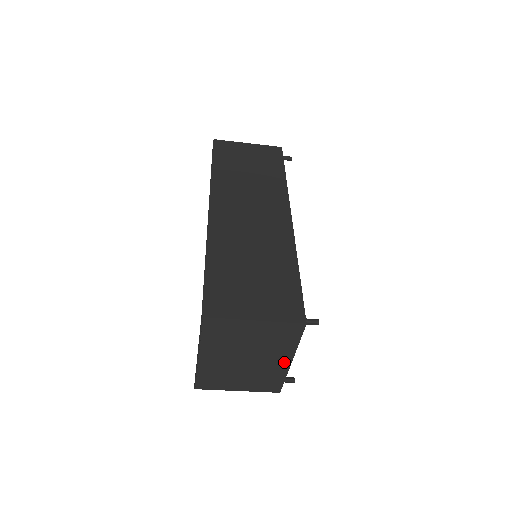
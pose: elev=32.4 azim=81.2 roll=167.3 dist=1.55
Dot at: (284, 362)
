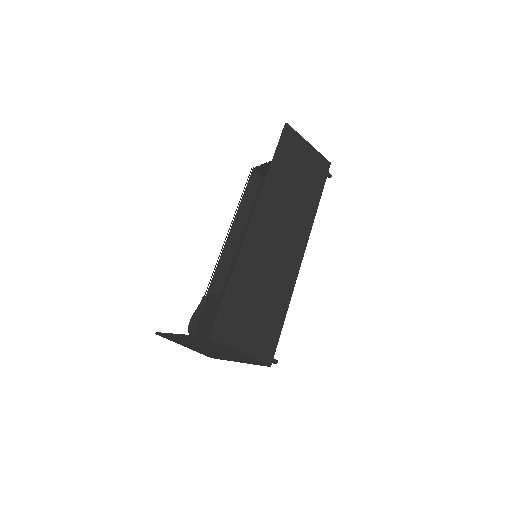
Dot at: (233, 360)
